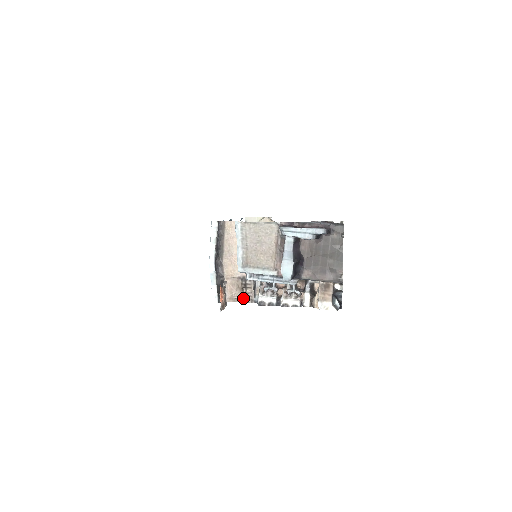
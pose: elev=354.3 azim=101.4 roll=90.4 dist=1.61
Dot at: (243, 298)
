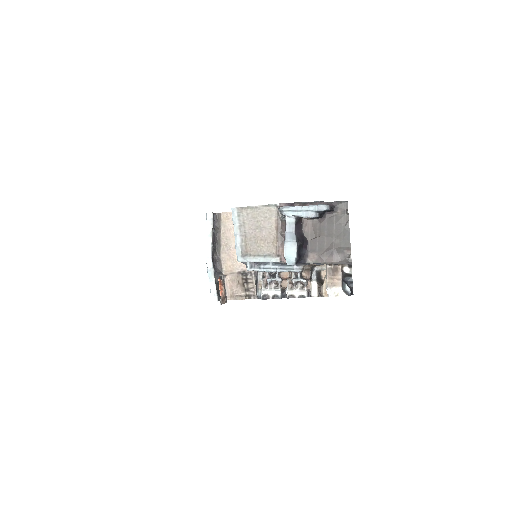
Dot at: (245, 295)
